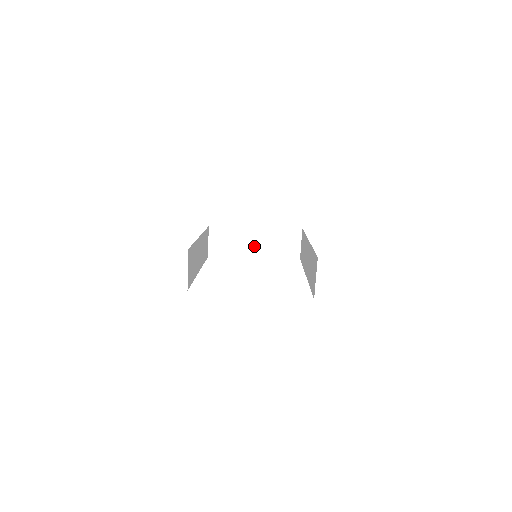
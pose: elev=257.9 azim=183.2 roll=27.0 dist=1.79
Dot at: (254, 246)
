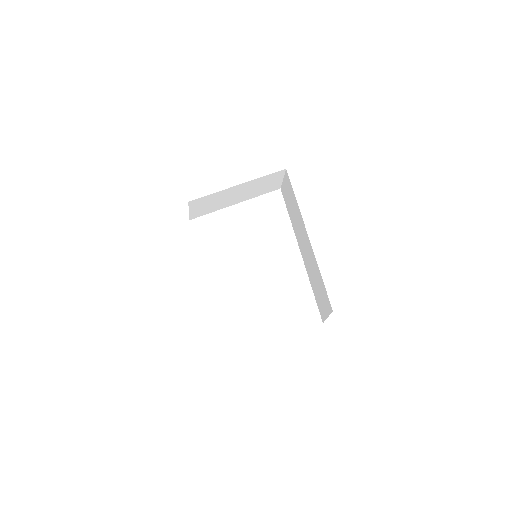
Dot at: (236, 197)
